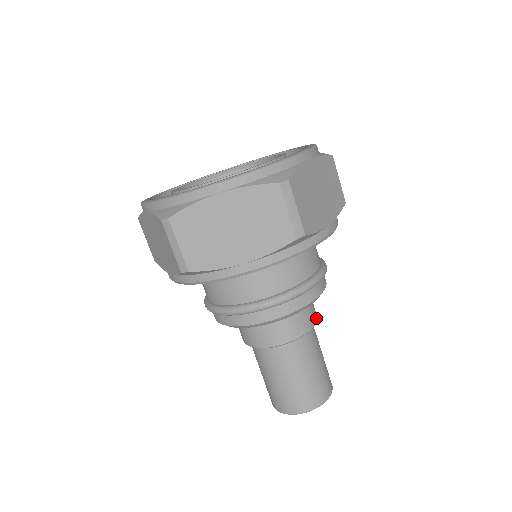
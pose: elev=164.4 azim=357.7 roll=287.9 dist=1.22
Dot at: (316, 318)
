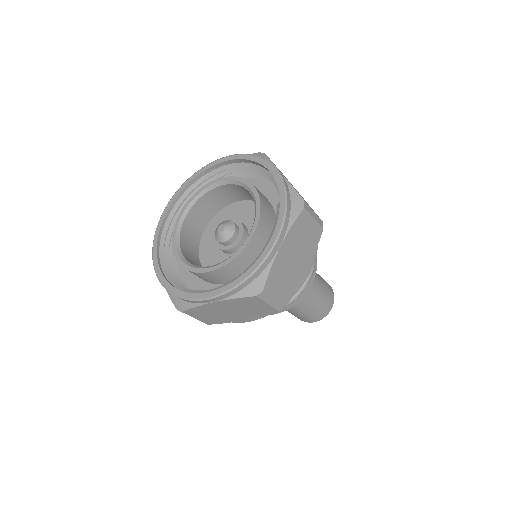
Dot at: occluded
